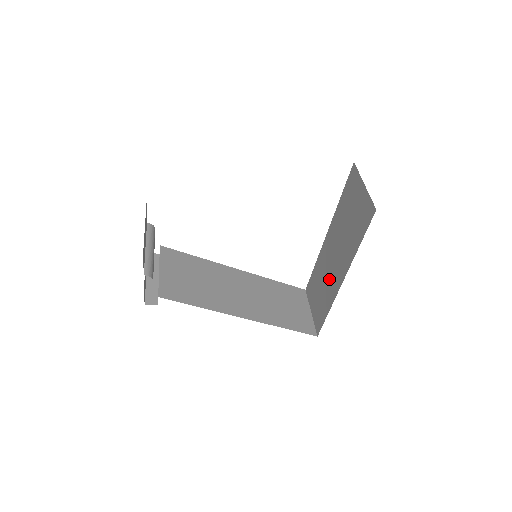
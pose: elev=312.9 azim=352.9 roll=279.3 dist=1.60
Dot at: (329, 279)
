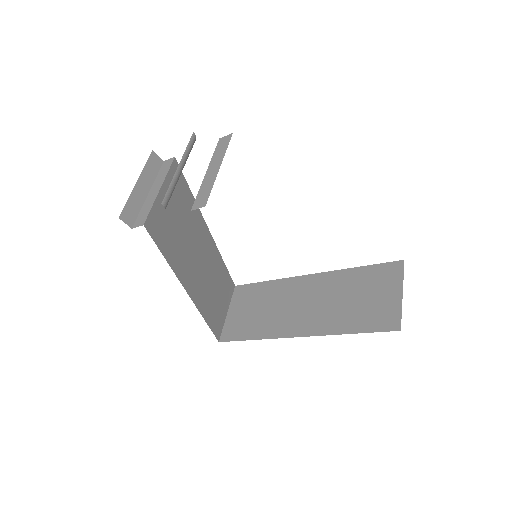
Dot at: (281, 314)
